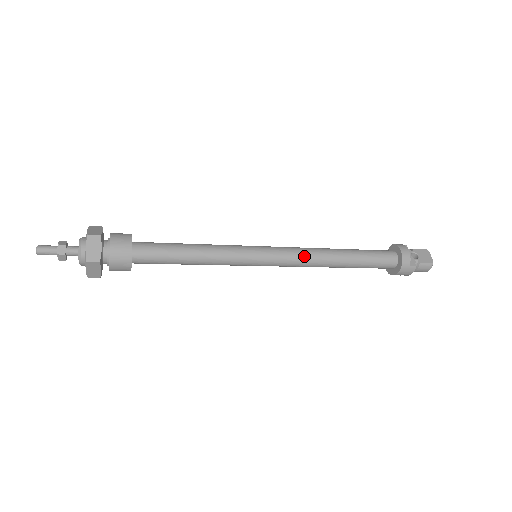
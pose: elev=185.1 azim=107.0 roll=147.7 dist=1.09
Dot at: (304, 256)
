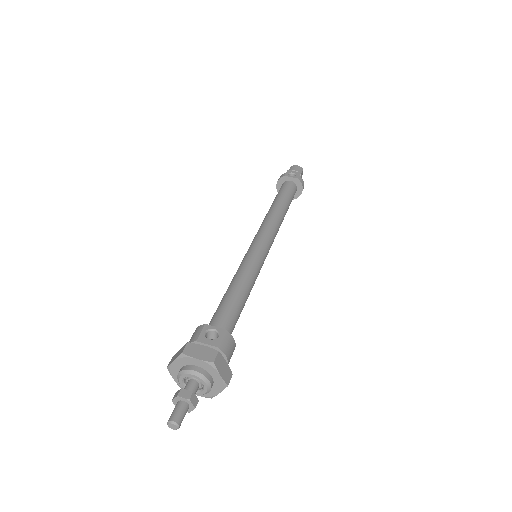
Dot at: occluded
